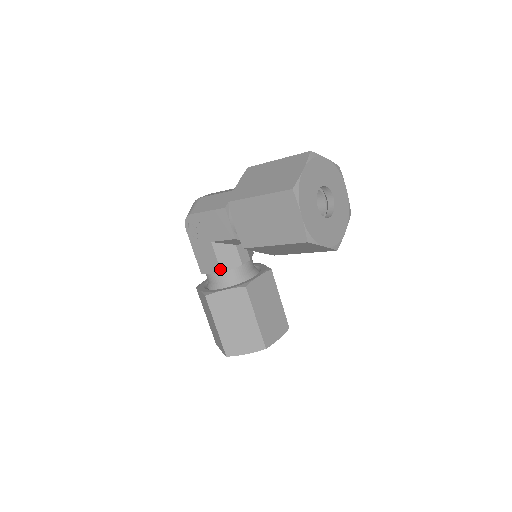
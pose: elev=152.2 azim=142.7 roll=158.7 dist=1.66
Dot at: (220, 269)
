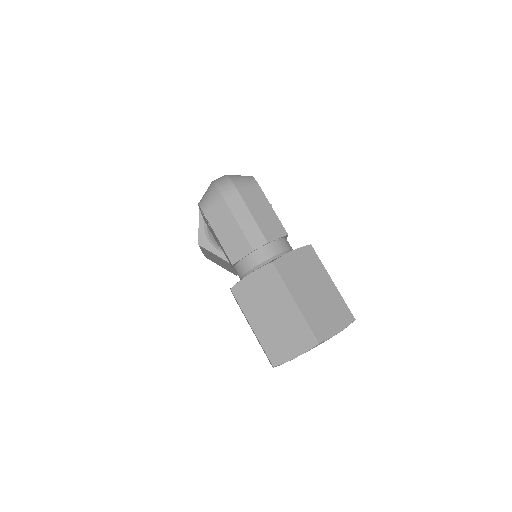
Dot at: (218, 245)
